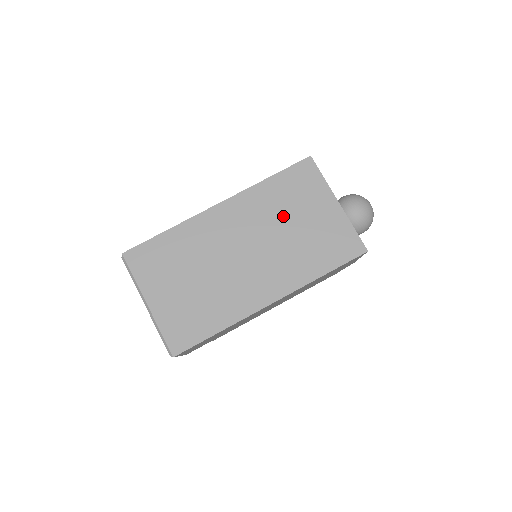
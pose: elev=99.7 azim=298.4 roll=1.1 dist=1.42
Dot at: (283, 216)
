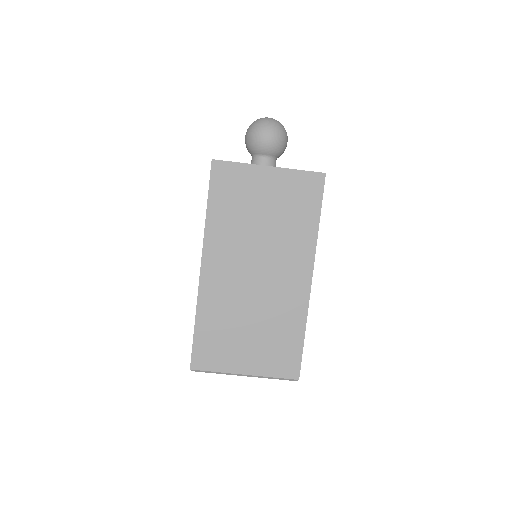
Dot at: (248, 221)
